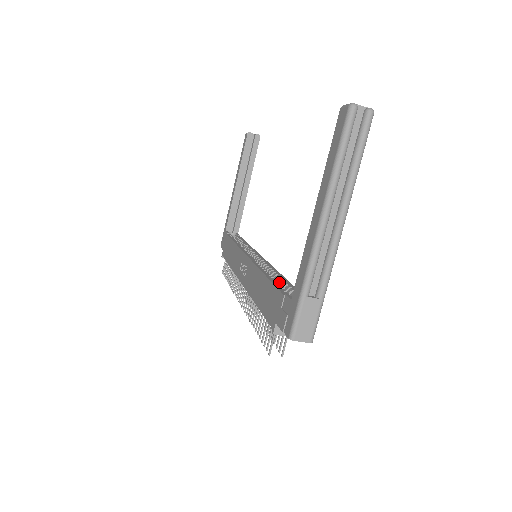
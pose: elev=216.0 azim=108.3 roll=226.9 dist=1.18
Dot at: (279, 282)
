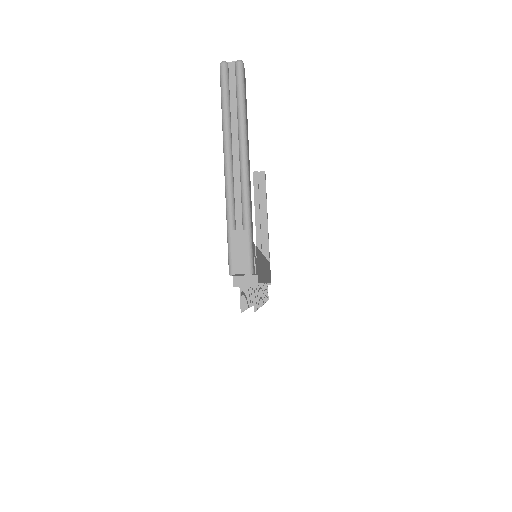
Dot at: occluded
